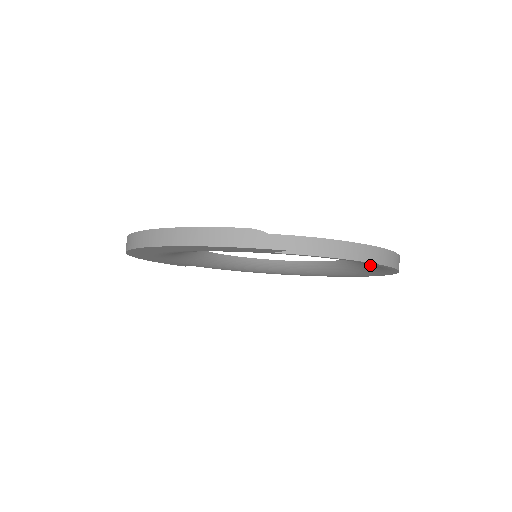
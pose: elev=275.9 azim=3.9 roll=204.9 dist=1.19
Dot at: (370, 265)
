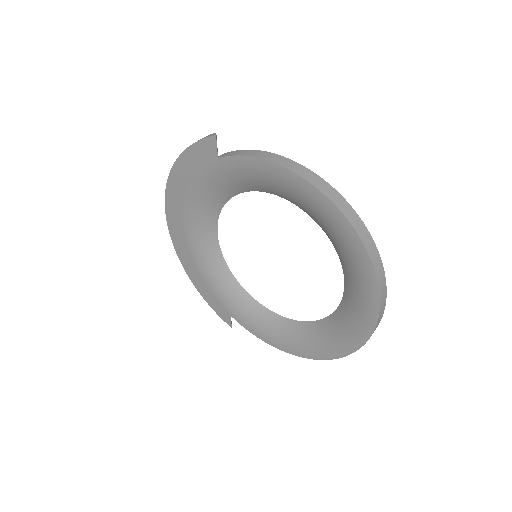
Dot at: (339, 243)
